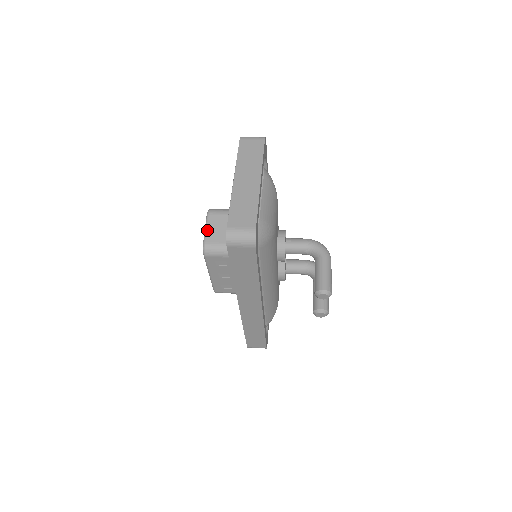
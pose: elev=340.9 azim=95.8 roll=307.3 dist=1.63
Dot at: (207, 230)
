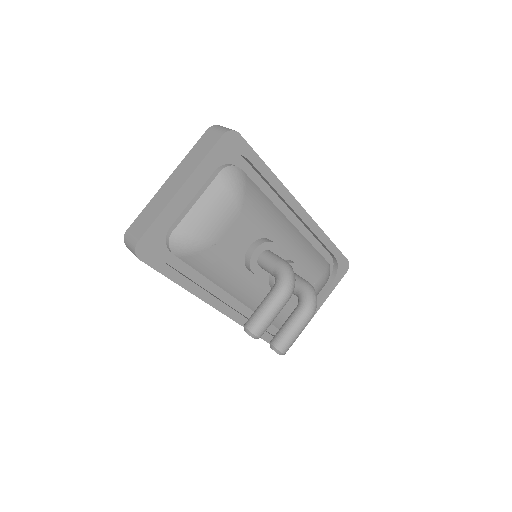
Dot at: occluded
